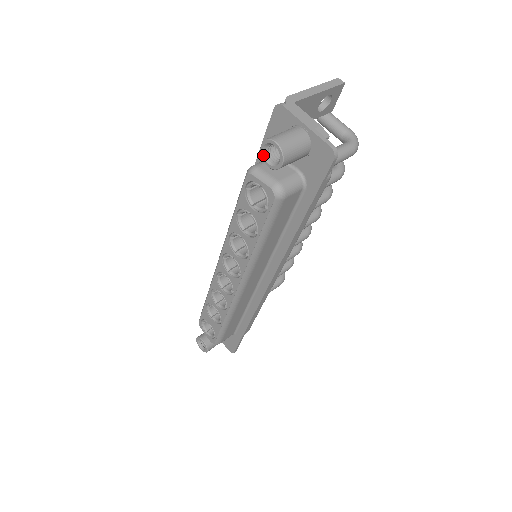
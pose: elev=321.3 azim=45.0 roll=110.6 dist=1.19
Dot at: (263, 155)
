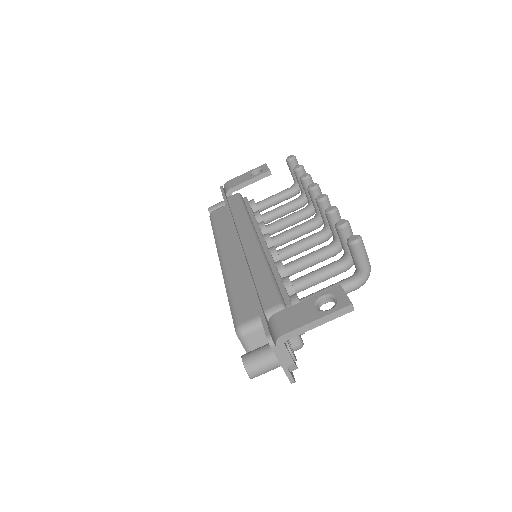
Dot at: (243, 358)
